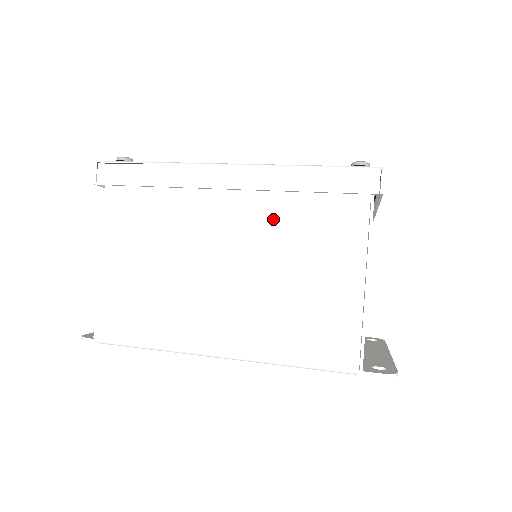
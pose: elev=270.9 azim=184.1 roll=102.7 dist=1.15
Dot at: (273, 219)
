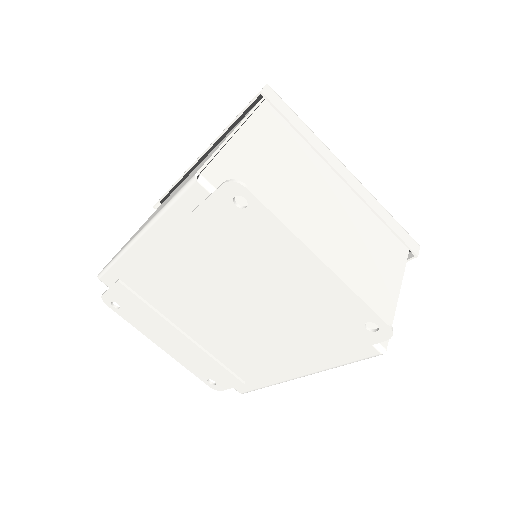
Dot at: occluded
